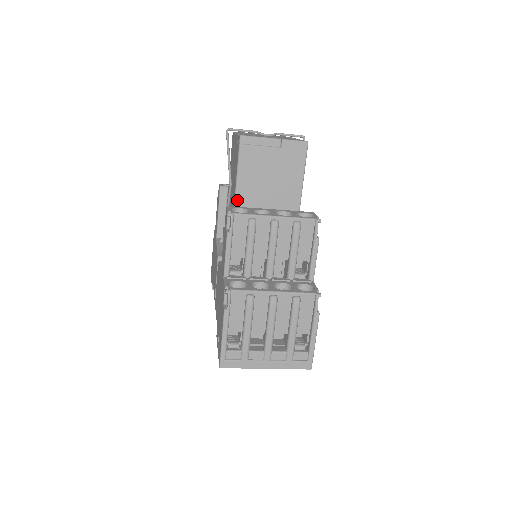
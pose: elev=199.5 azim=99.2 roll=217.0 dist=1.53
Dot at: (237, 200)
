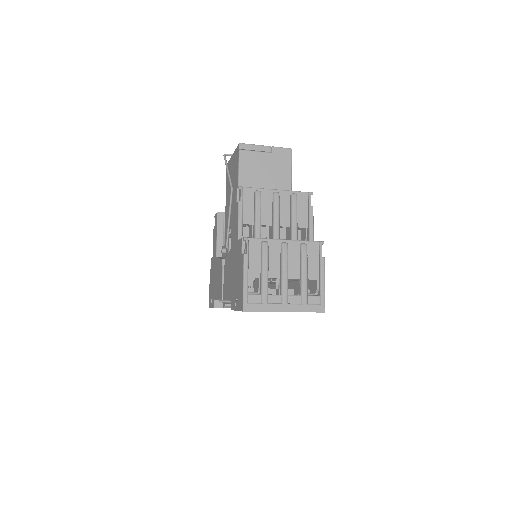
Dot at: occluded
